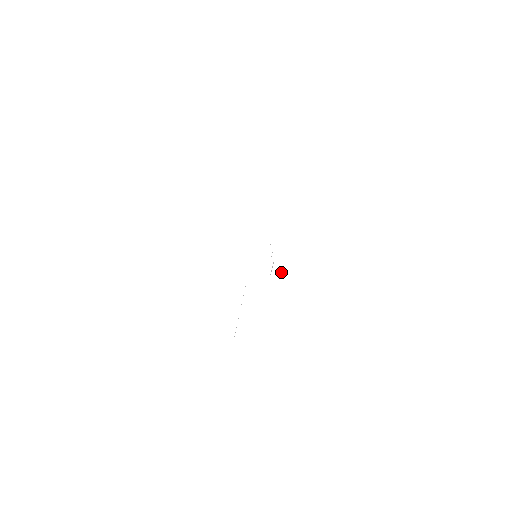
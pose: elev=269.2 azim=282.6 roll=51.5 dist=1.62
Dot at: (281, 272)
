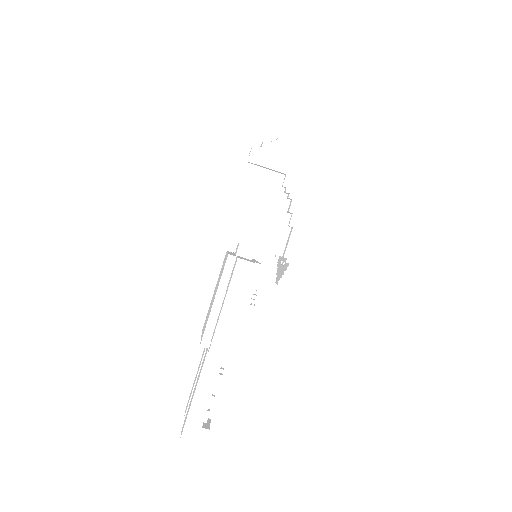
Dot at: (299, 245)
